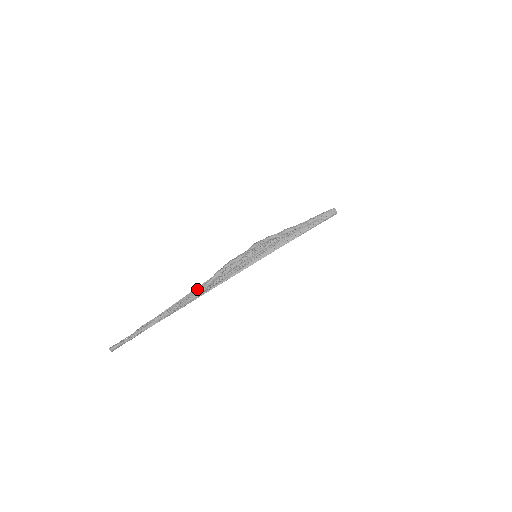
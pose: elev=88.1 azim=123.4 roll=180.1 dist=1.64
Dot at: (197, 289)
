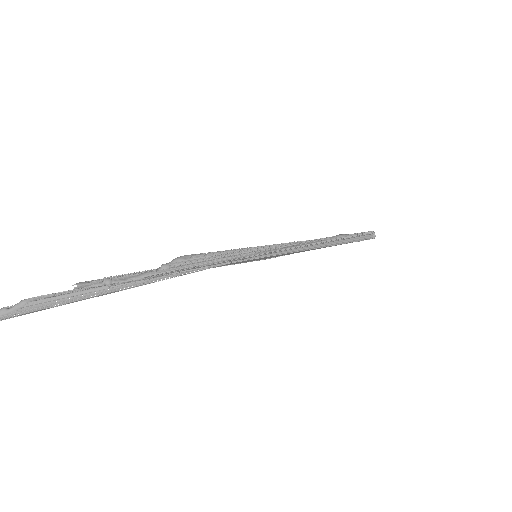
Dot at: occluded
